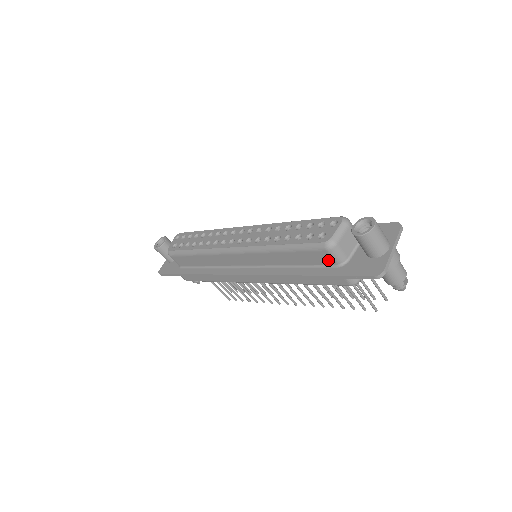
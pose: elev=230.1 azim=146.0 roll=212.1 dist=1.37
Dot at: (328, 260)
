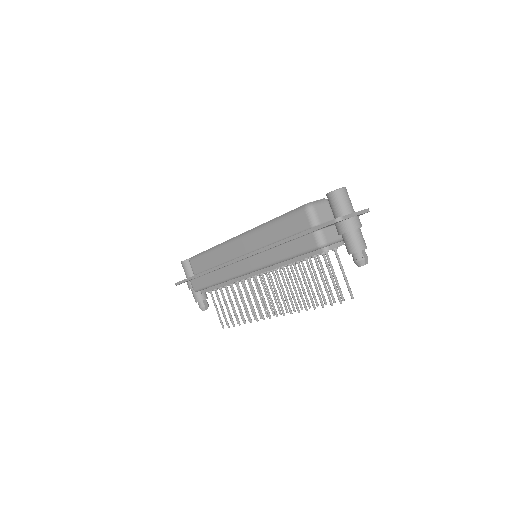
Dot at: (305, 223)
